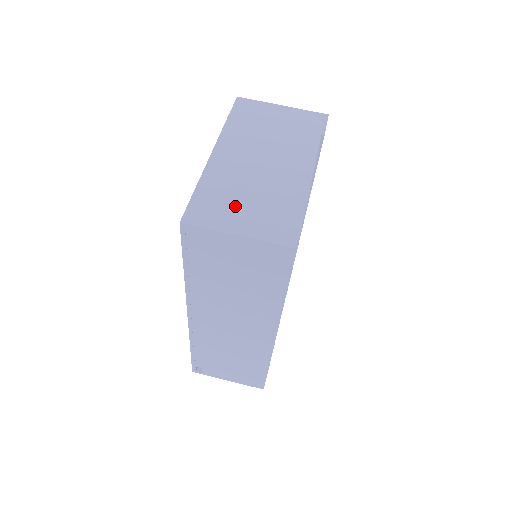
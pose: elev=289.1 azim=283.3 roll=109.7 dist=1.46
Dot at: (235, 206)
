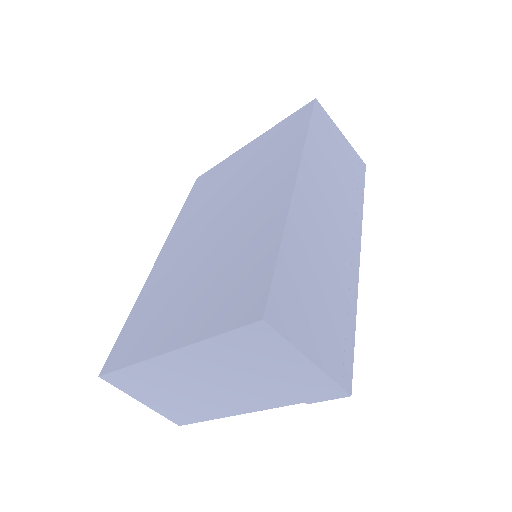
Dot at: (153, 392)
